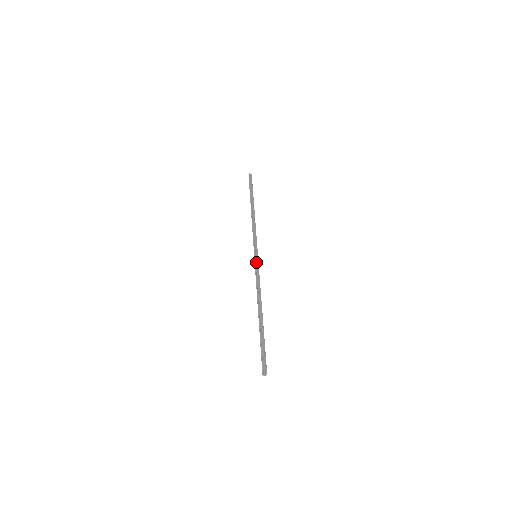
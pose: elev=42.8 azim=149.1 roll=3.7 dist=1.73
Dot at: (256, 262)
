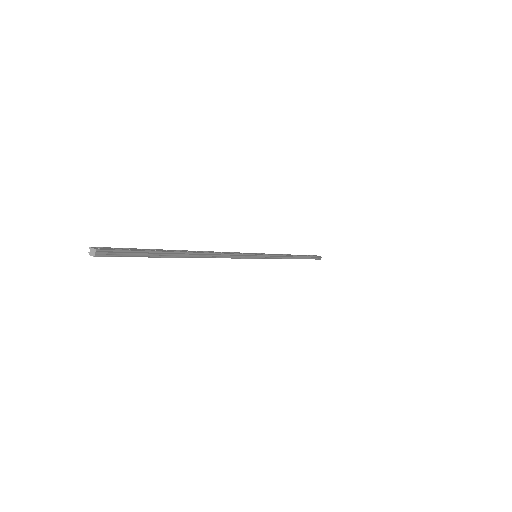
Dot at: (248, 253)
